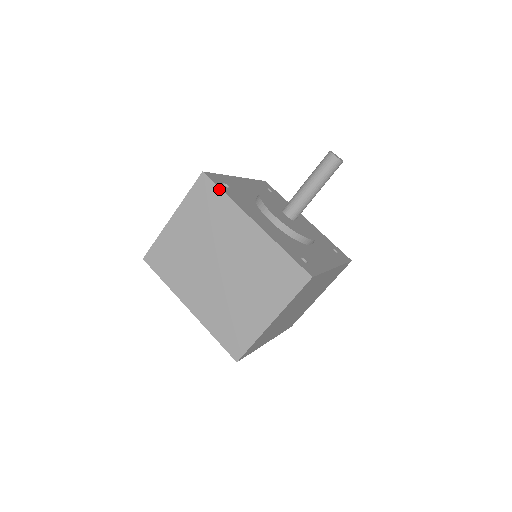
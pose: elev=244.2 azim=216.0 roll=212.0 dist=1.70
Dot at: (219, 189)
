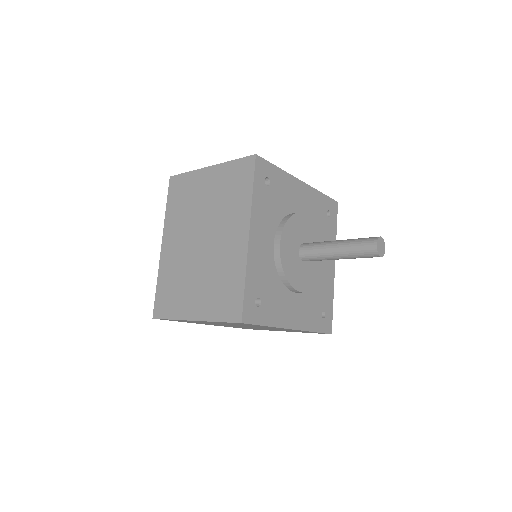
Dot at: occluded
